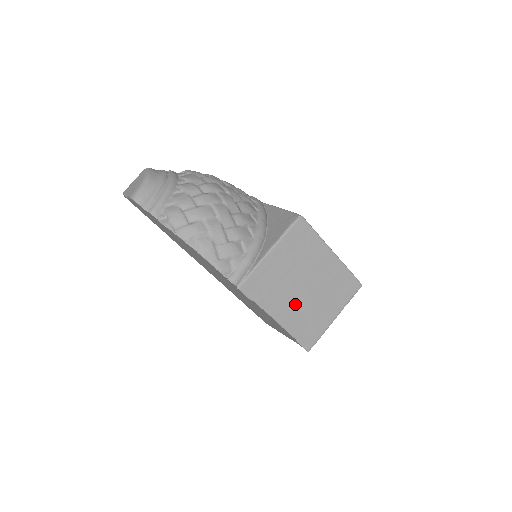
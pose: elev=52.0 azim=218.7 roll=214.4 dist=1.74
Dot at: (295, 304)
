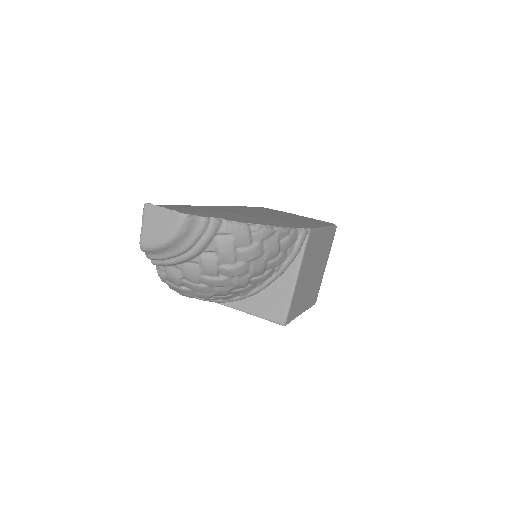
Dot at: occluded
